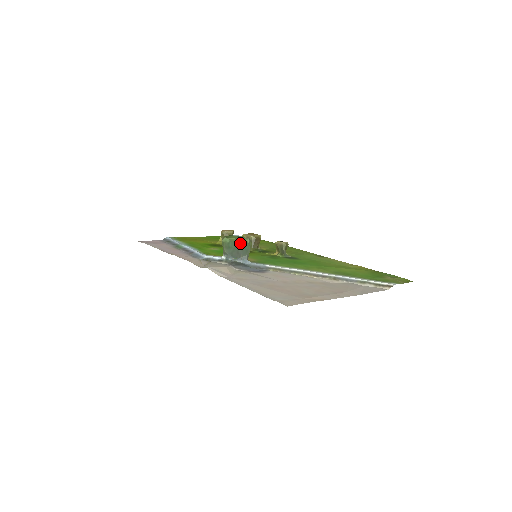
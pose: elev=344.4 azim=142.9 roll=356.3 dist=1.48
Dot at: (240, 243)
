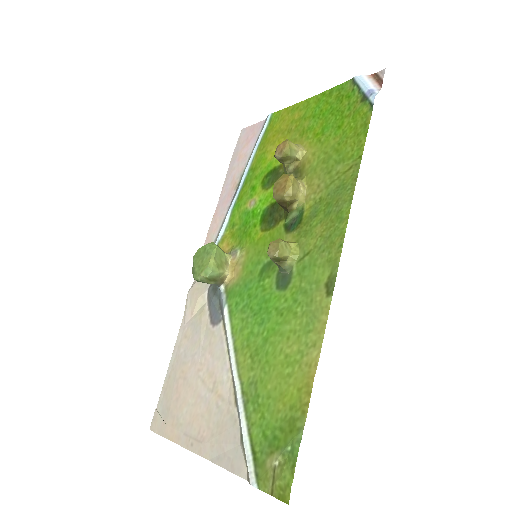
Dot at: (195, 278)
